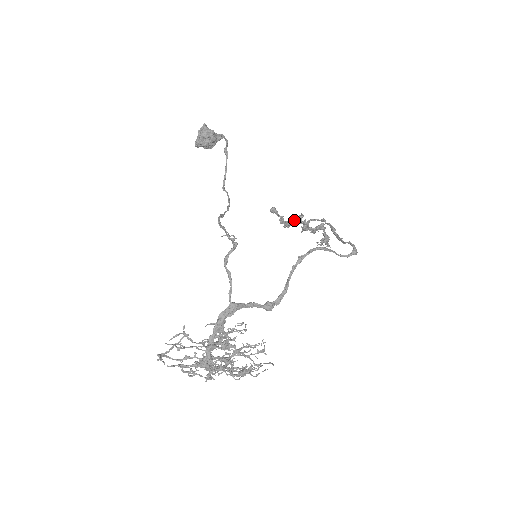
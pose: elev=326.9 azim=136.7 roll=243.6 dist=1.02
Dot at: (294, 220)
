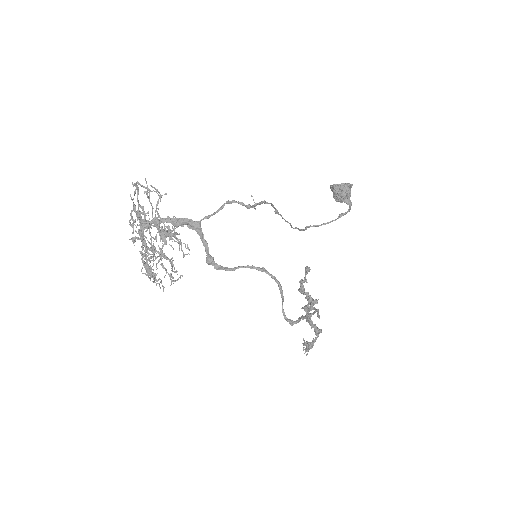
Dot at: (310, 296)
